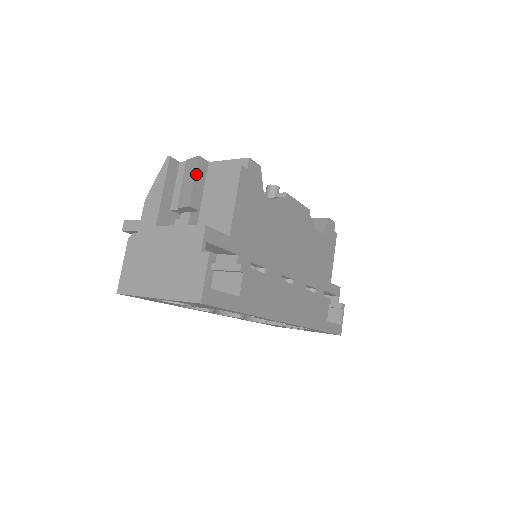
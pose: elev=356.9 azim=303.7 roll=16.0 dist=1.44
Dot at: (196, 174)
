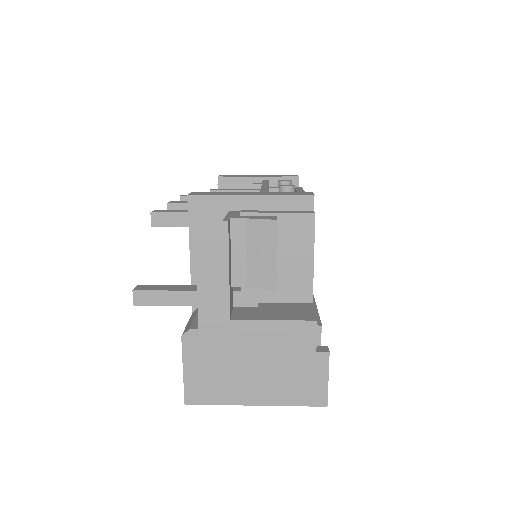
Dot at: (276, 246)
